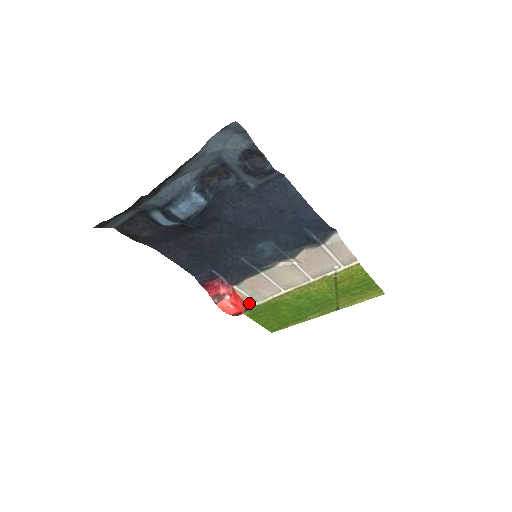
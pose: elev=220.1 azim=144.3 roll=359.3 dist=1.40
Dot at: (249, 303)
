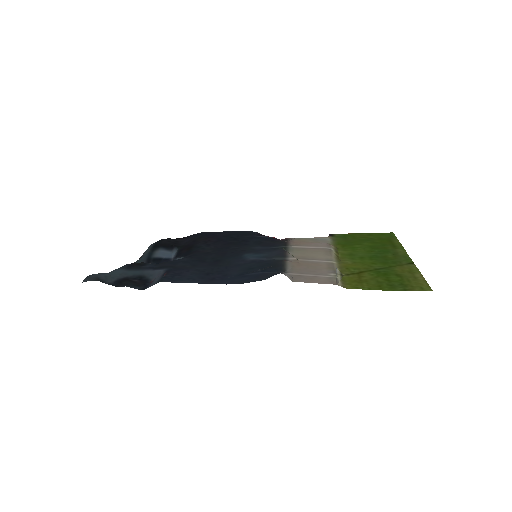
Dot at: (324, 237)
